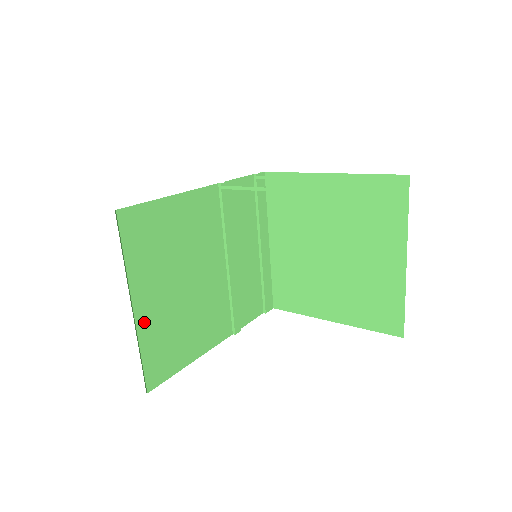
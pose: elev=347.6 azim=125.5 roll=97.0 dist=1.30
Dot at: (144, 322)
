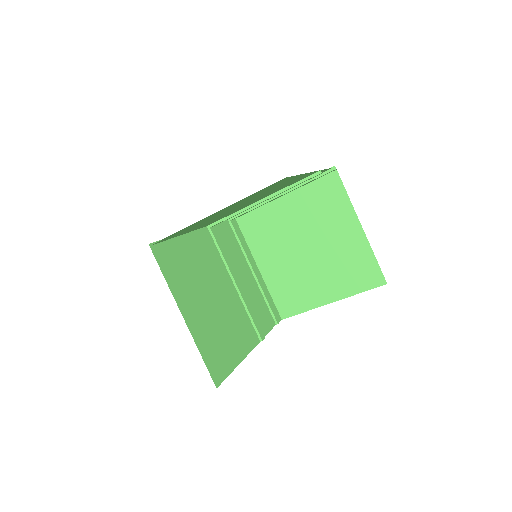
Dot at: (194, 329)
